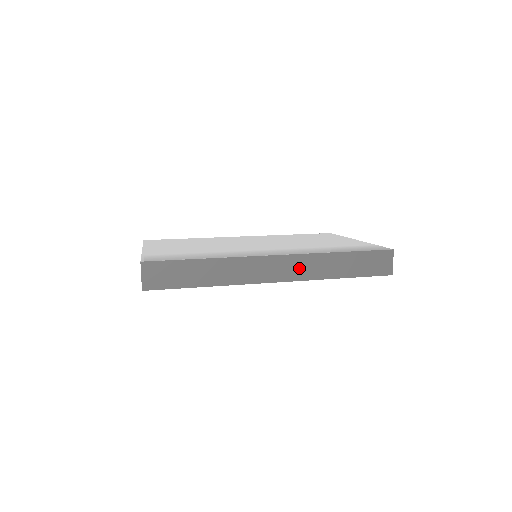
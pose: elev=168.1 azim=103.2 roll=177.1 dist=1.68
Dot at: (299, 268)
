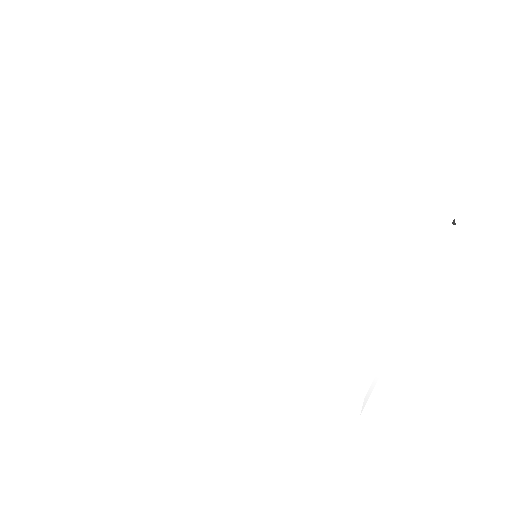
Dot at: occluded
